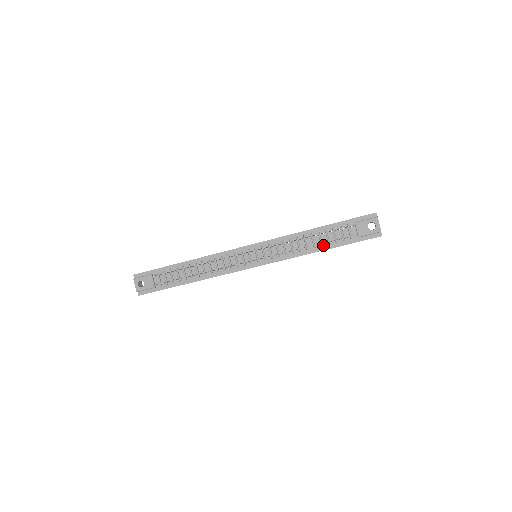
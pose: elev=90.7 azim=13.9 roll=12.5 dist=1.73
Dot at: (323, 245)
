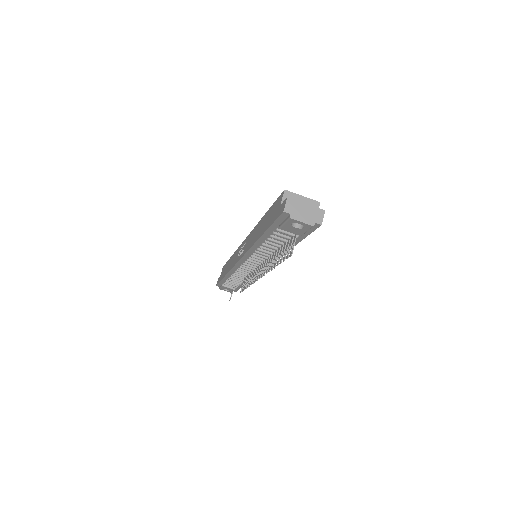
Dot at: occluded
